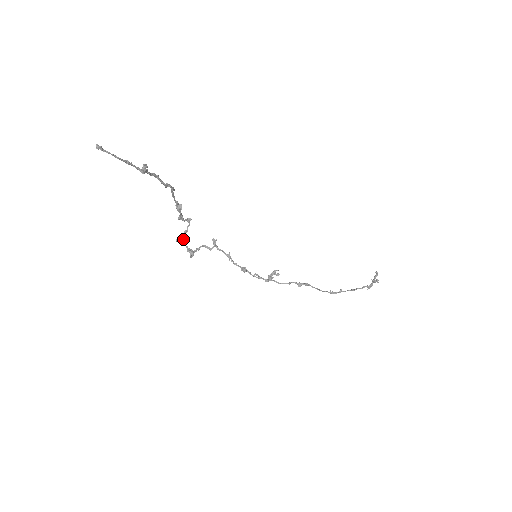
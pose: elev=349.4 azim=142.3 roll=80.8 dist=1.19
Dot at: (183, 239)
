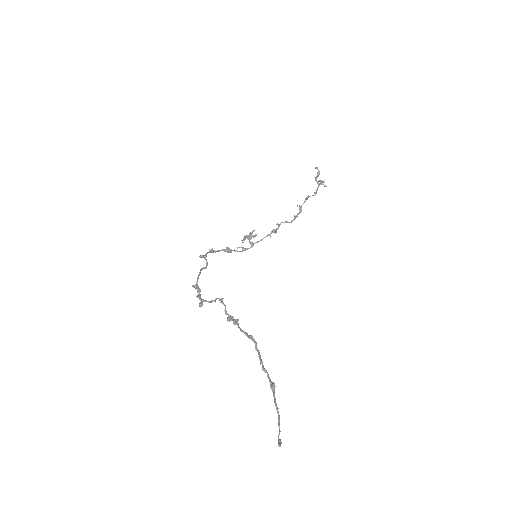
Dot at: (203, 300)
